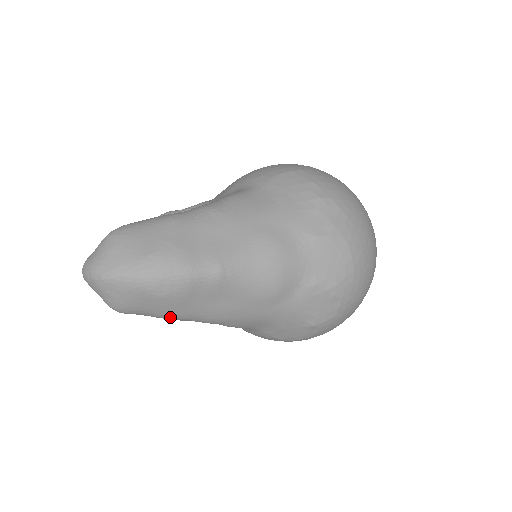
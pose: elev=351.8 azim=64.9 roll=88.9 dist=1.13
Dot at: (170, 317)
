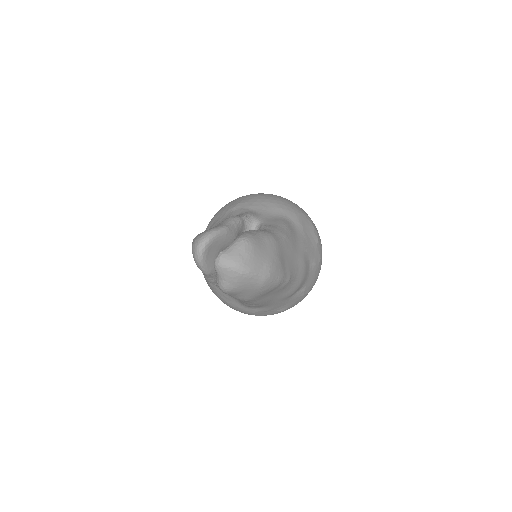
Dot at: (245, 300)
